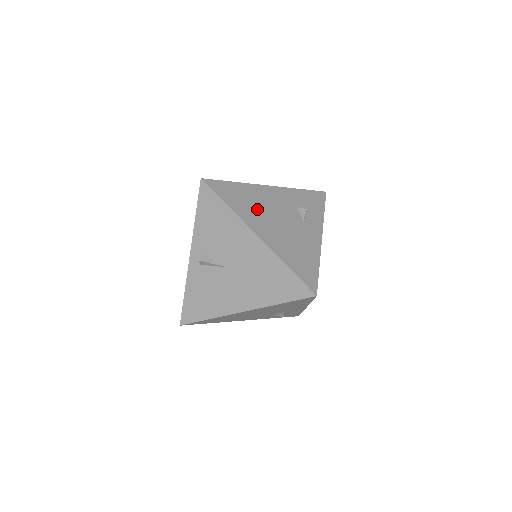
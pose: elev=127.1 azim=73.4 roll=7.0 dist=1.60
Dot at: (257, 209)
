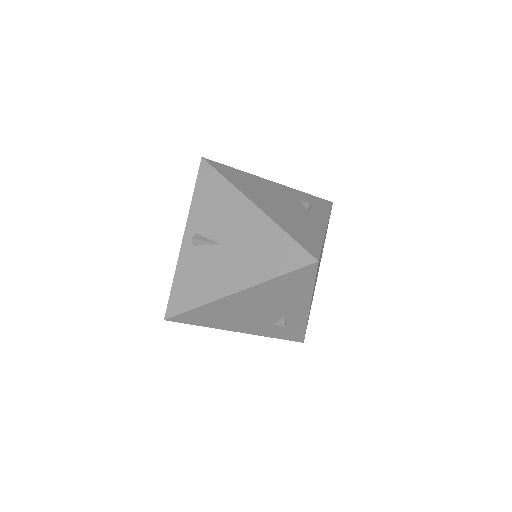
Dot at: (257, 190)
